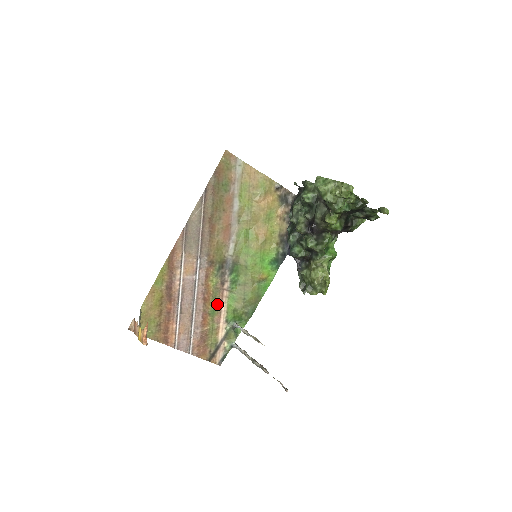
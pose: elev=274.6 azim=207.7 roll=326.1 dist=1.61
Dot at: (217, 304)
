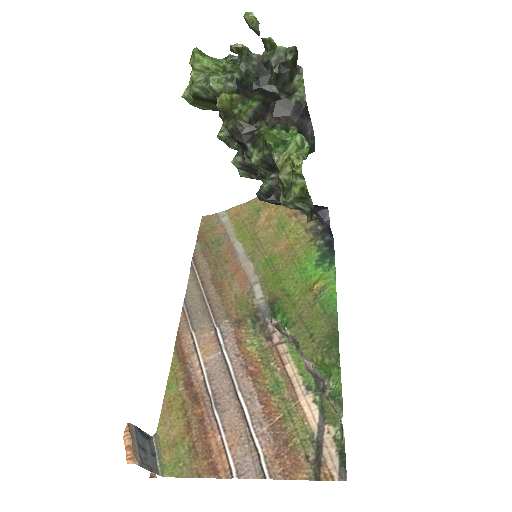
Dot at: (278, 372)
